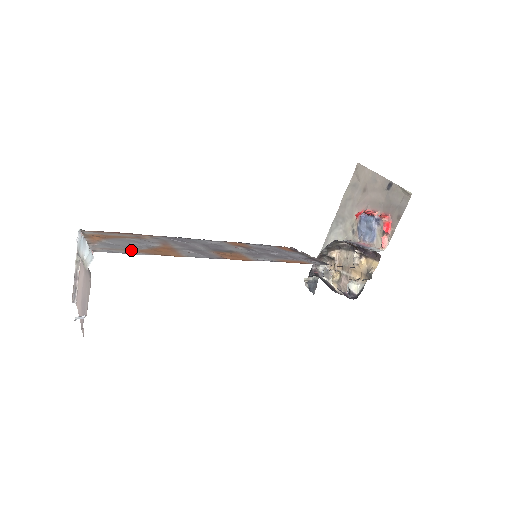
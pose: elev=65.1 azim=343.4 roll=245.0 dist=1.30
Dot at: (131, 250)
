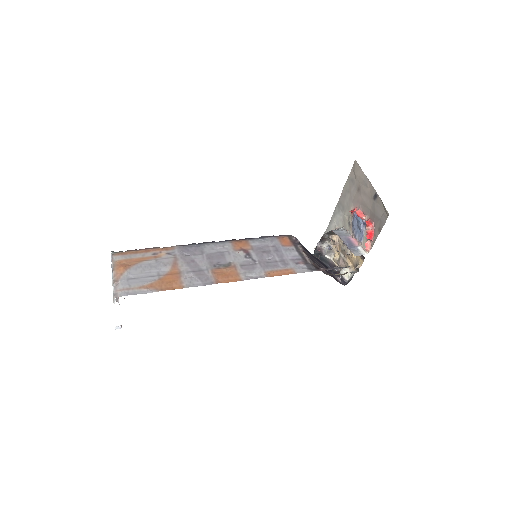
Dot at: (143, 287)
